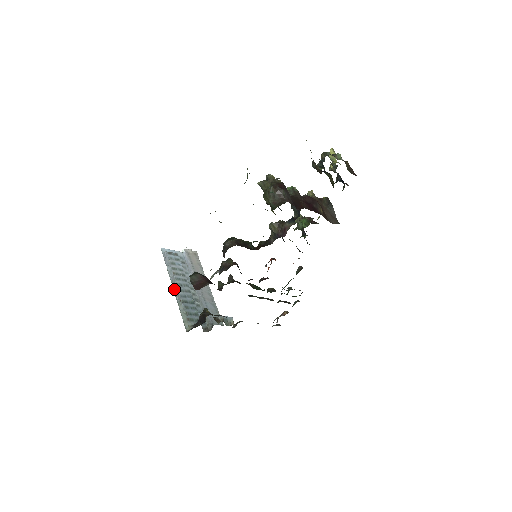
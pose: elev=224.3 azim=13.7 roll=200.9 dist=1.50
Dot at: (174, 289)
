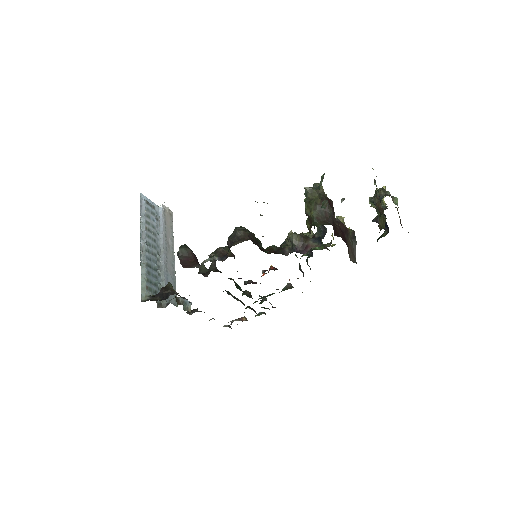
Dot at: (141, 246)
